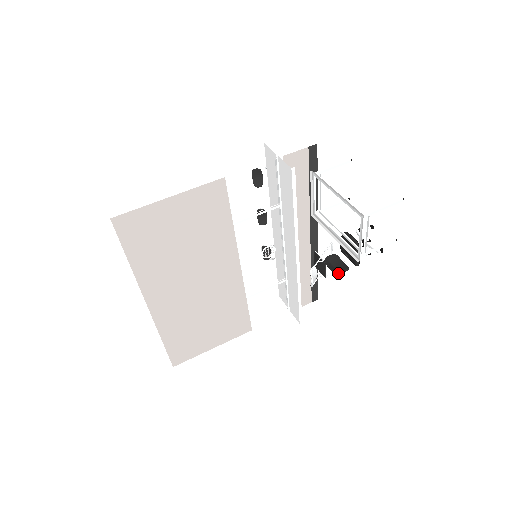
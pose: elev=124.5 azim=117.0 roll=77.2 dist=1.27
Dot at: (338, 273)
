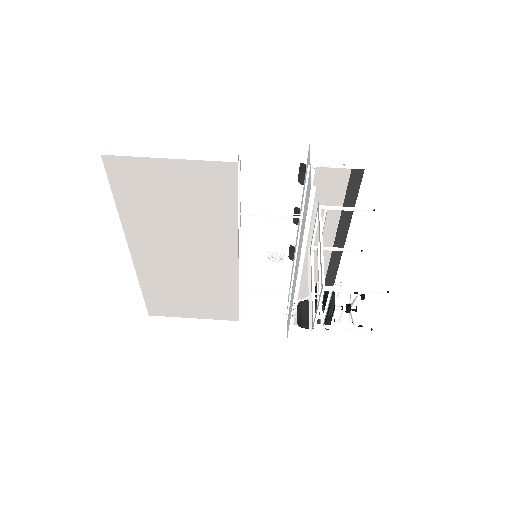
Dot at: (300, 326)
